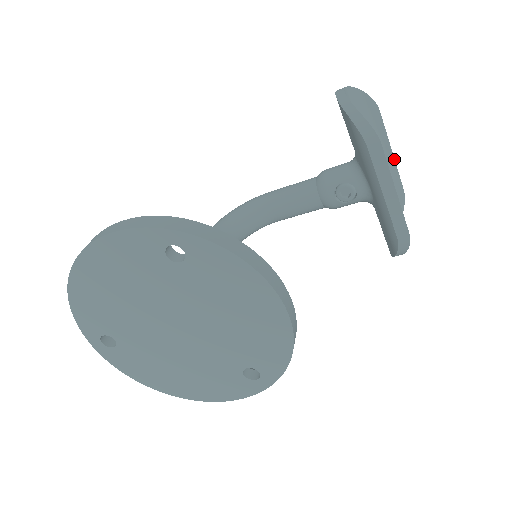
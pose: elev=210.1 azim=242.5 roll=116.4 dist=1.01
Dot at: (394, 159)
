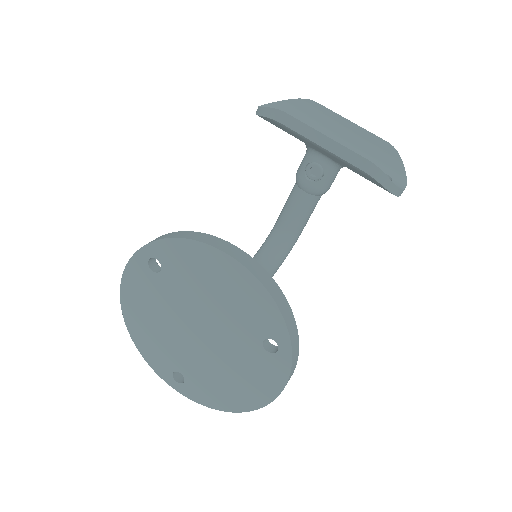
Dot at: (357, 125)
